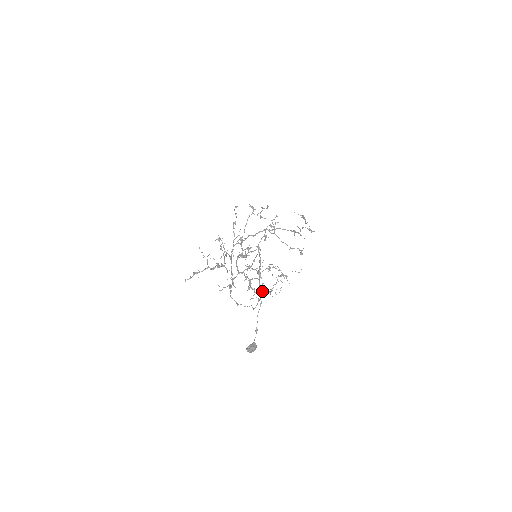
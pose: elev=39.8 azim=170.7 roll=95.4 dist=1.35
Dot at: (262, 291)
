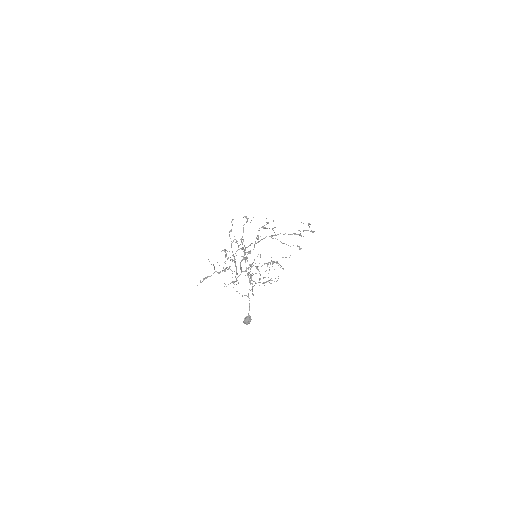
Dot at: occluded
